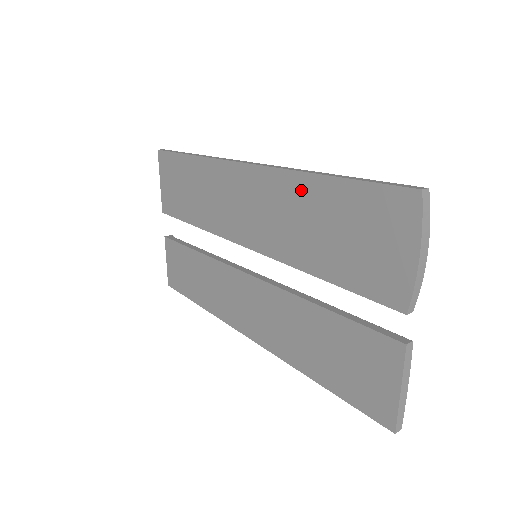
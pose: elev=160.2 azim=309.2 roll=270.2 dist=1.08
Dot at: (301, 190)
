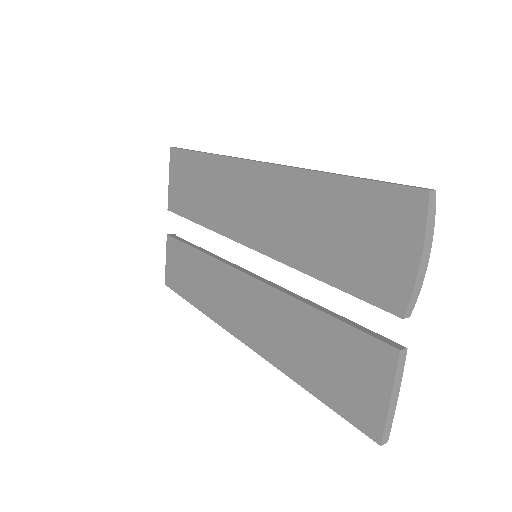
Dot at: (308, 189)
